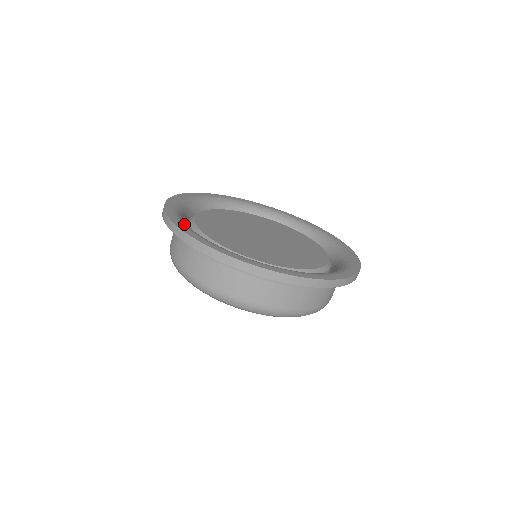
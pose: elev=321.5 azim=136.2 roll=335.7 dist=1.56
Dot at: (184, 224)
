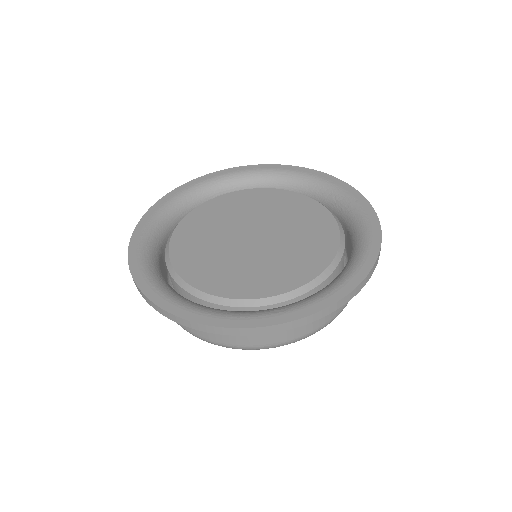
Dot at: (141, 246)
